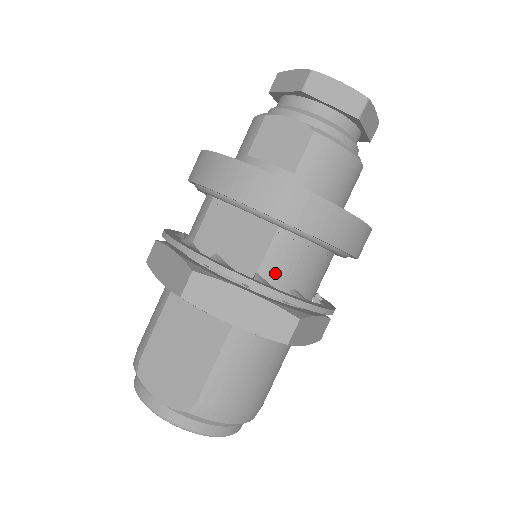
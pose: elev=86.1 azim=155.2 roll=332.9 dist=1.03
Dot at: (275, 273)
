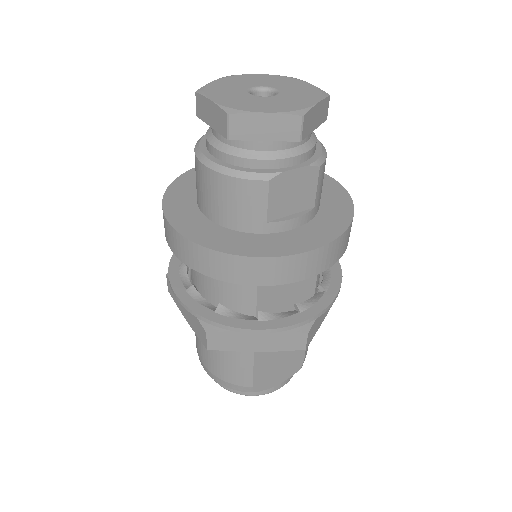
Dot at: occluded
